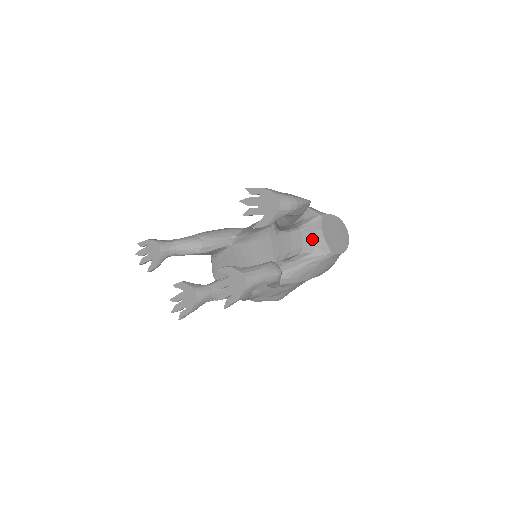
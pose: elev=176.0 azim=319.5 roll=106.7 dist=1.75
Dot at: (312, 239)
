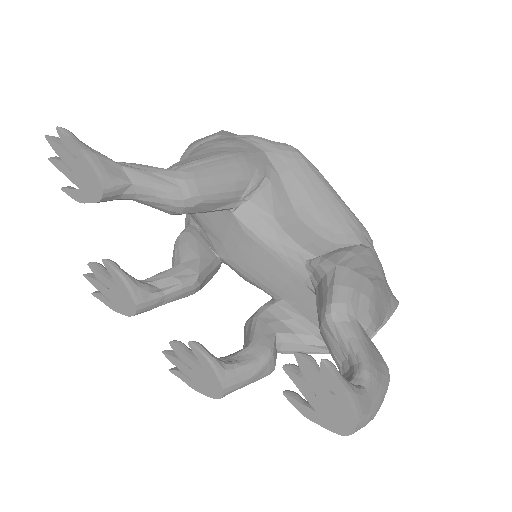
Dot at: occluded
